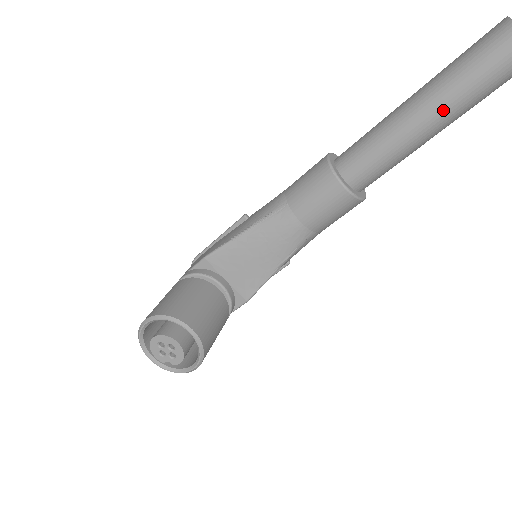
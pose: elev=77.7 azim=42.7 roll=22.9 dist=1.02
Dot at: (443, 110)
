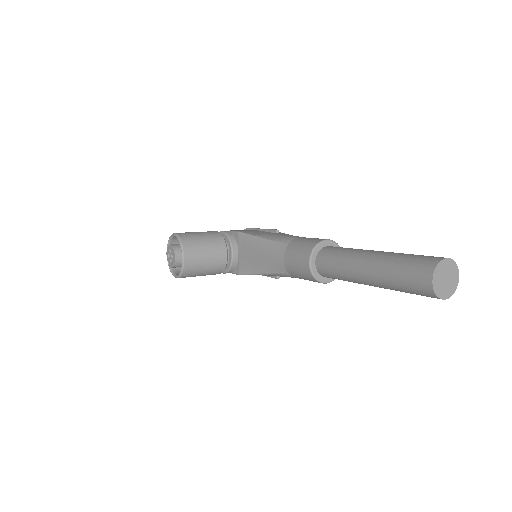
Dot at: (375, 275)
